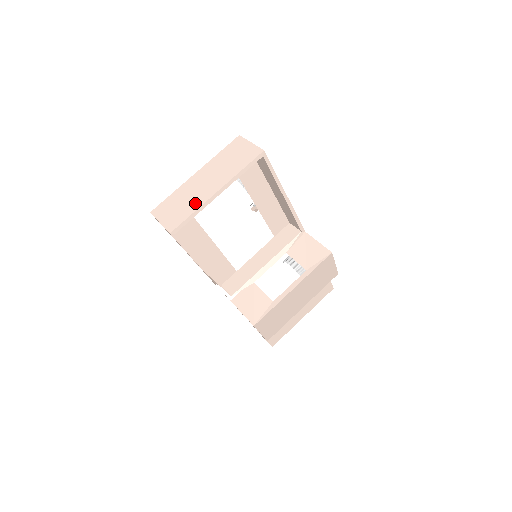
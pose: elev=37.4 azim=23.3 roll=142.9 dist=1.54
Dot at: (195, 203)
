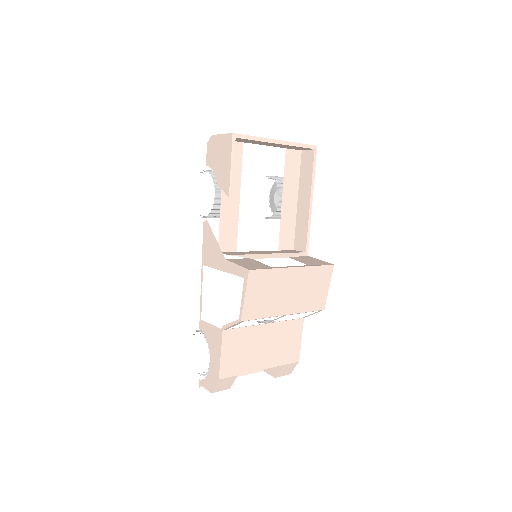
Dot at: occluded
